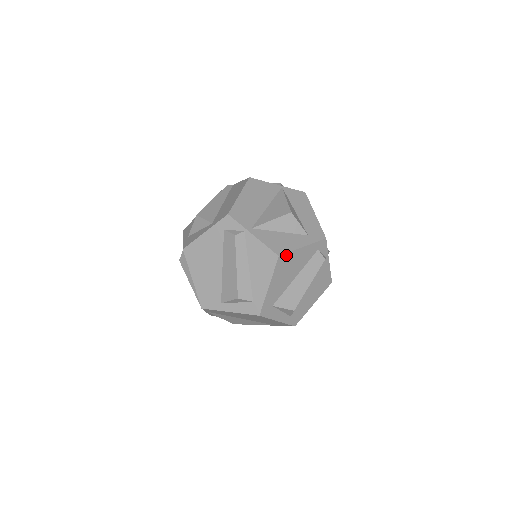
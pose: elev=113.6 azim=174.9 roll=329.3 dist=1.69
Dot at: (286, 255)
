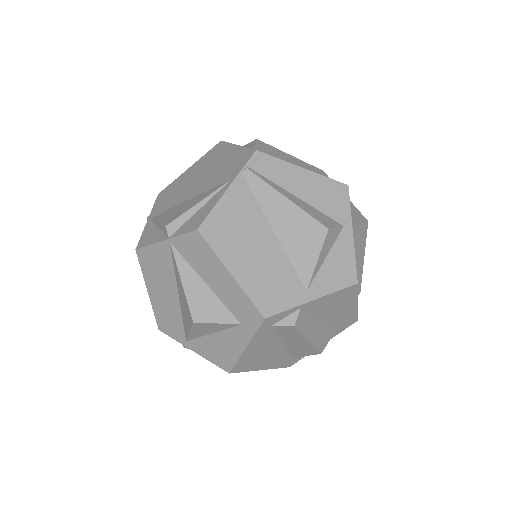
Dot at: (237, 365)
